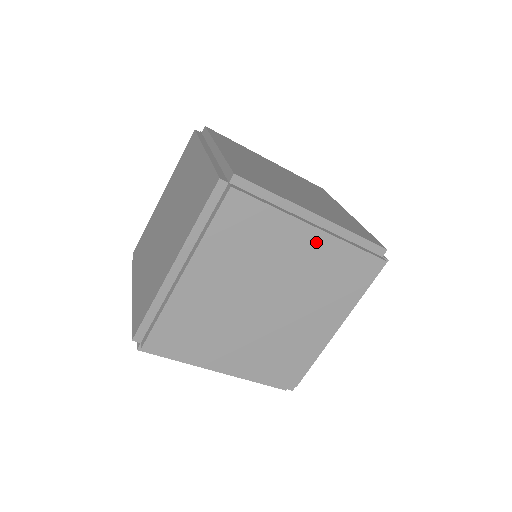
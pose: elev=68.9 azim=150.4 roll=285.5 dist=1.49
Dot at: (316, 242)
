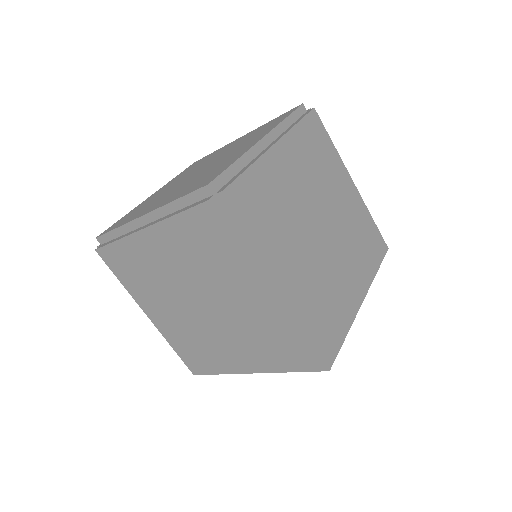
Dot at: (264, 302)
